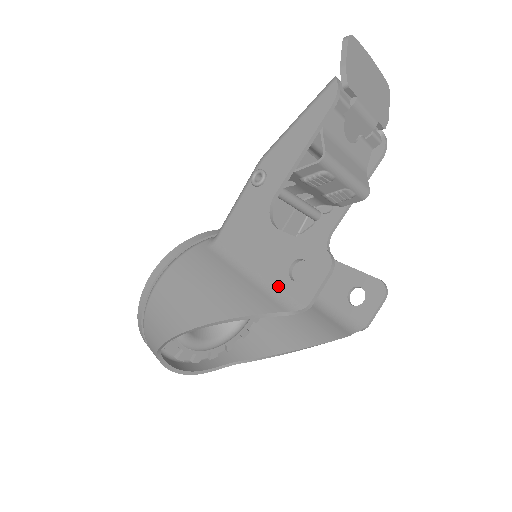
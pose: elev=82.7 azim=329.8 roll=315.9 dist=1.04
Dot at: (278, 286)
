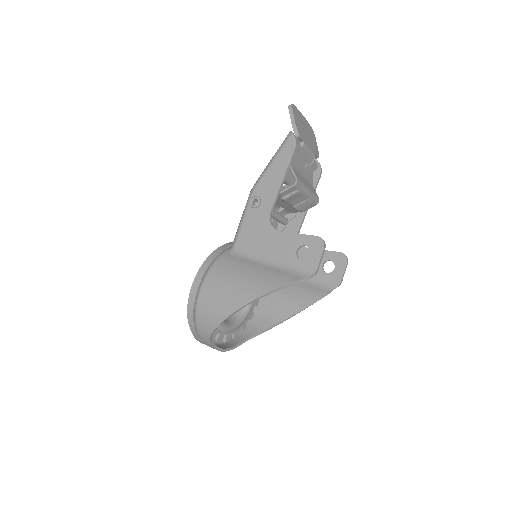
Dot at: (292, 266)
